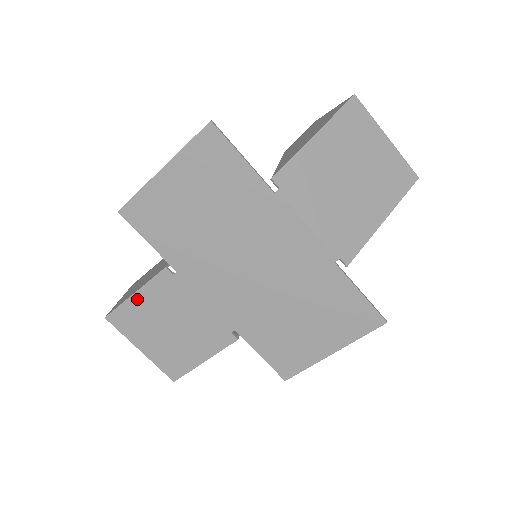
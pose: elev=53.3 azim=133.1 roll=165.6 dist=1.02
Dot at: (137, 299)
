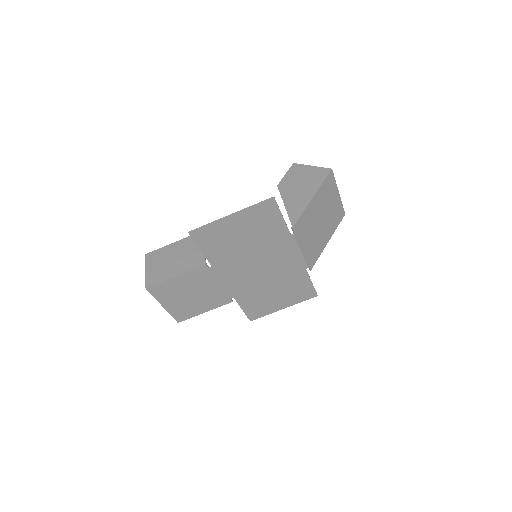
Dot at: (176, 279)
